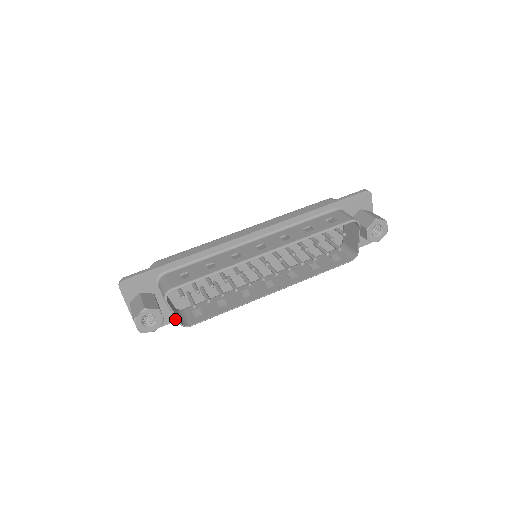
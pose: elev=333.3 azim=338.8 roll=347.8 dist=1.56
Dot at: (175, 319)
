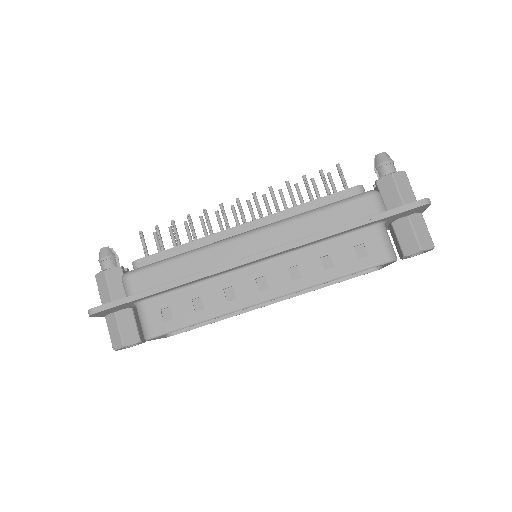
Dot at: occluded
